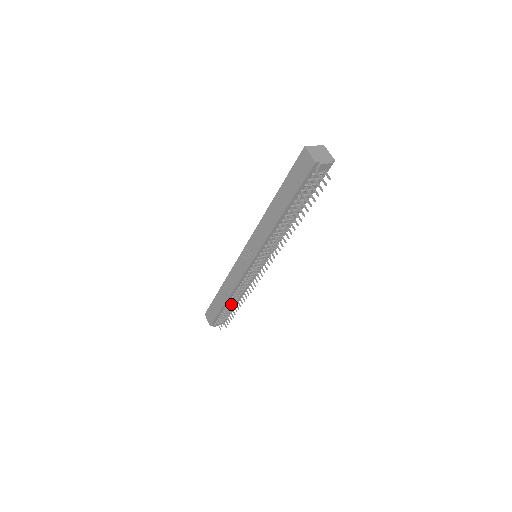
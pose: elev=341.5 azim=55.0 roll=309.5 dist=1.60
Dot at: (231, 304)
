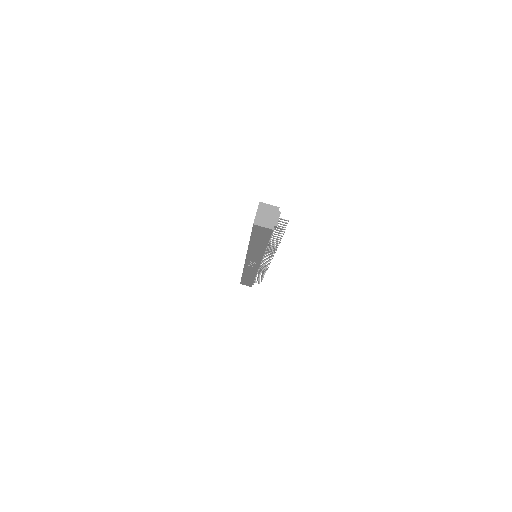
Dot at: occluded
